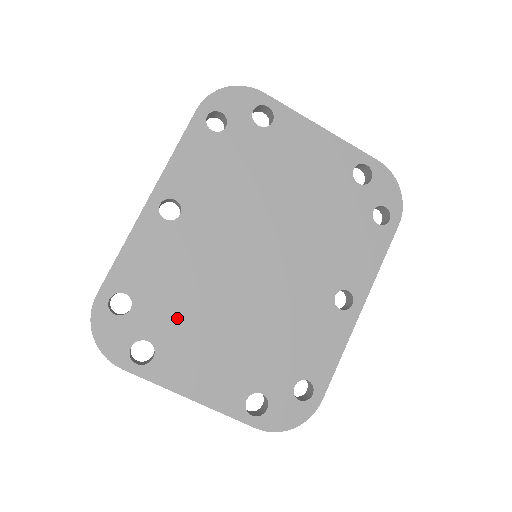
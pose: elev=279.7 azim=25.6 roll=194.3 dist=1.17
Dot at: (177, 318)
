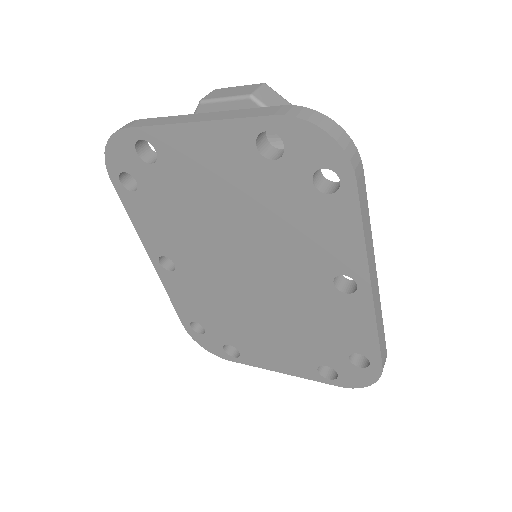
Dot at: (232, 329)
